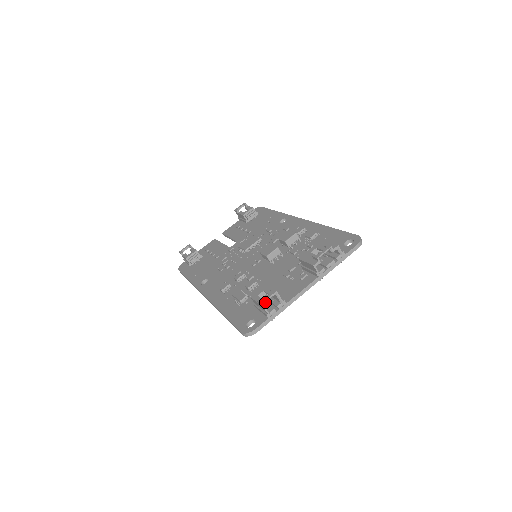
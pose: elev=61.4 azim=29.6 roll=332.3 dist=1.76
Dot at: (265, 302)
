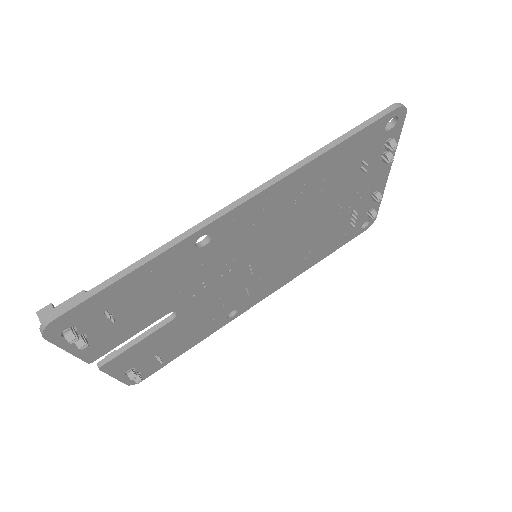
Dot at: occluded
